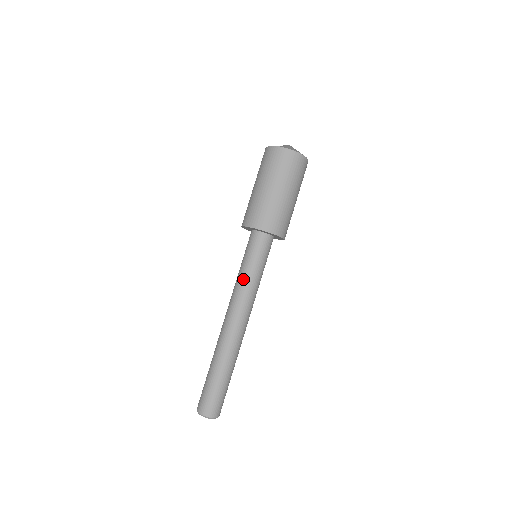
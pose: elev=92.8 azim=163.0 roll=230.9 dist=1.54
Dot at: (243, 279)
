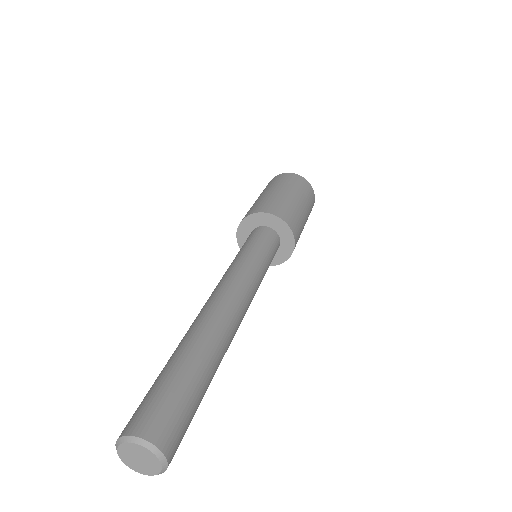
Dot at: (230, 265)
